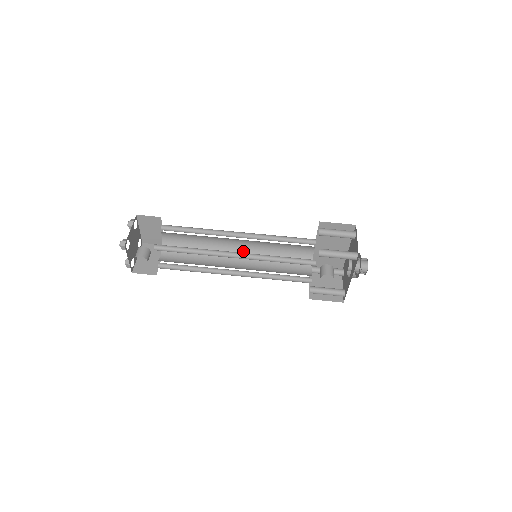
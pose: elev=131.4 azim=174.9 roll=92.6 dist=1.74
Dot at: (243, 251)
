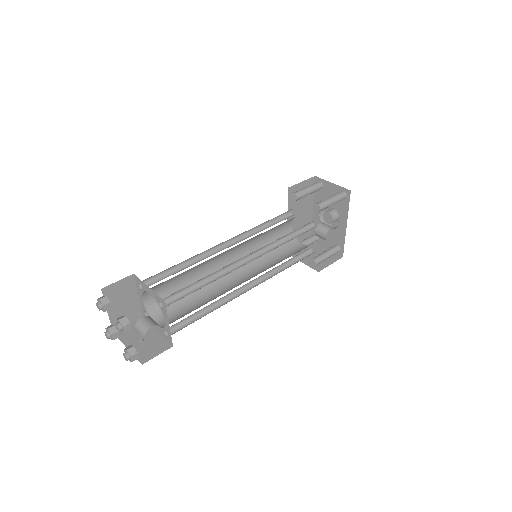
Dot at: occluded
